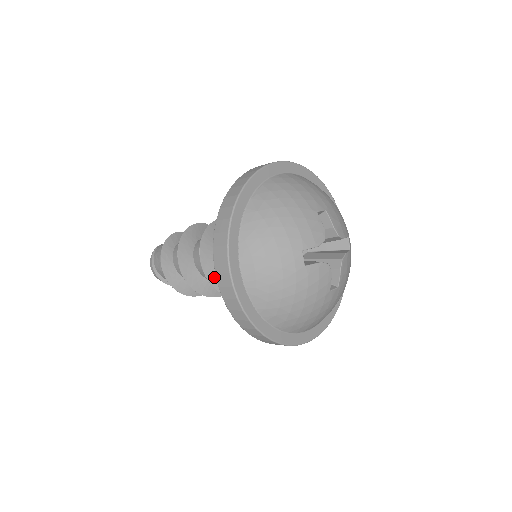
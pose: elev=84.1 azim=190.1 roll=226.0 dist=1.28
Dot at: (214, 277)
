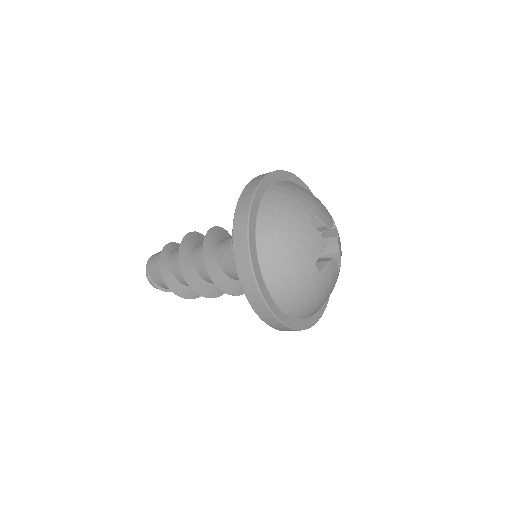
Dot at: (229, 288)
